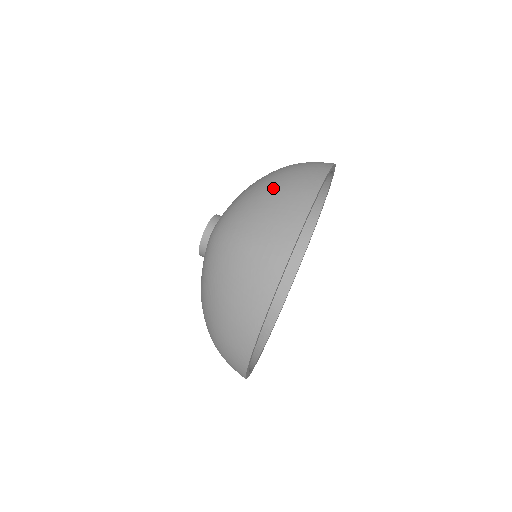
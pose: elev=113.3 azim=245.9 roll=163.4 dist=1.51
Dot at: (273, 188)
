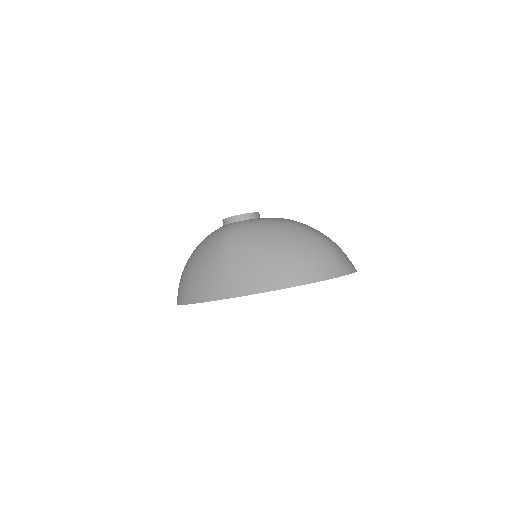
Dot at: (275, 250)
